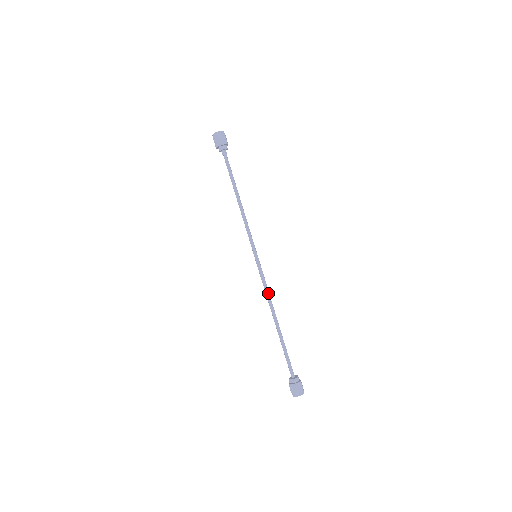
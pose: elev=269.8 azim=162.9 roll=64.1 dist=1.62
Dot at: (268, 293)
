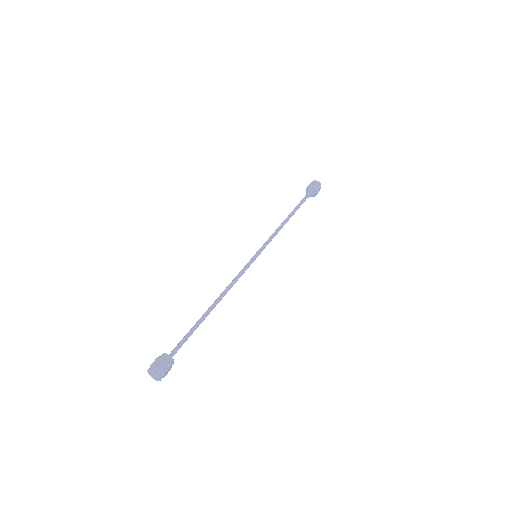
Dot at: (234, 282)
